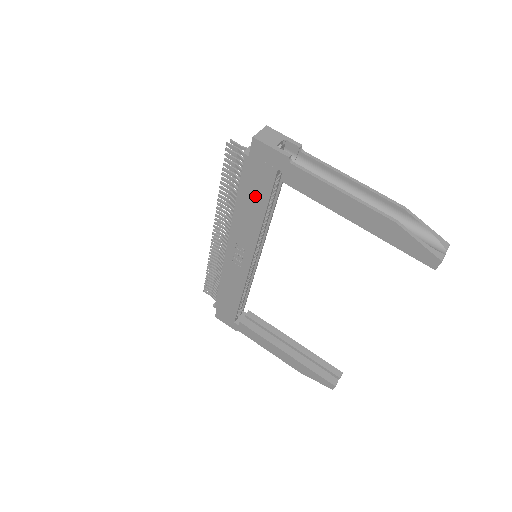
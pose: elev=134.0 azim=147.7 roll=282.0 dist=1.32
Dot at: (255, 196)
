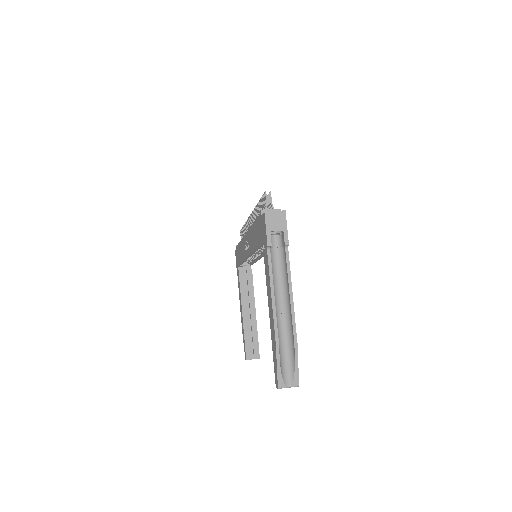
Dot at: (257, 235)
